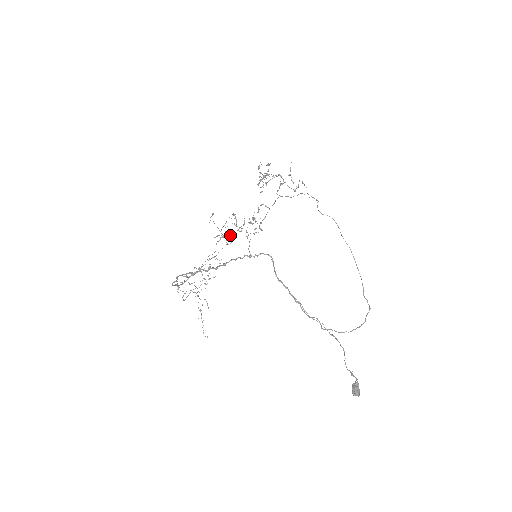
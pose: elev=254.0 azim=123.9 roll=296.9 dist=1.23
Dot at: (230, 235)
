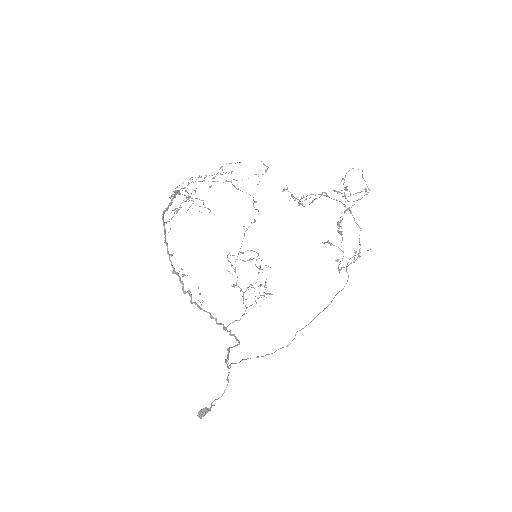
Dot at: occluded
